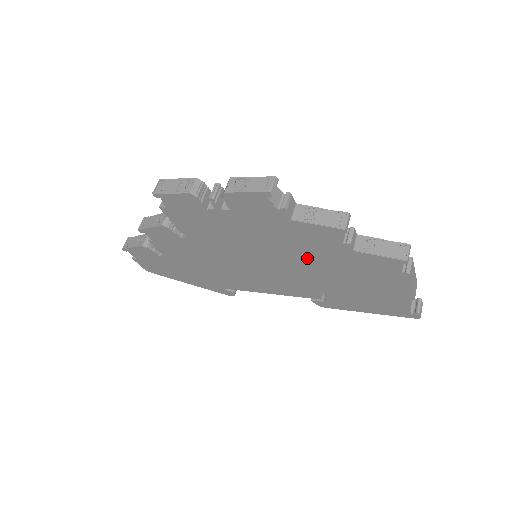
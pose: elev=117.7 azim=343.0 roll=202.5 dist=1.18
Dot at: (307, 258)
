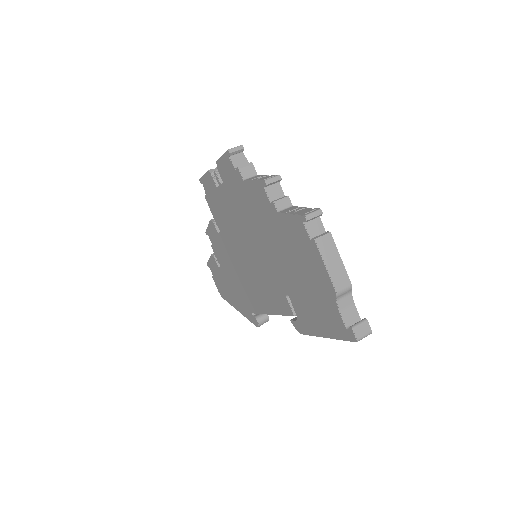
Dot at: (265, 237)
